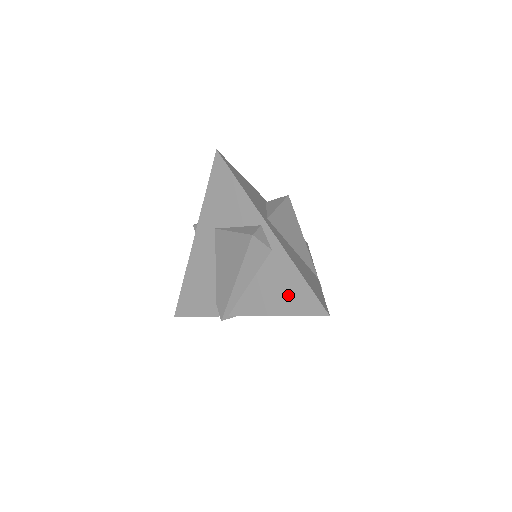
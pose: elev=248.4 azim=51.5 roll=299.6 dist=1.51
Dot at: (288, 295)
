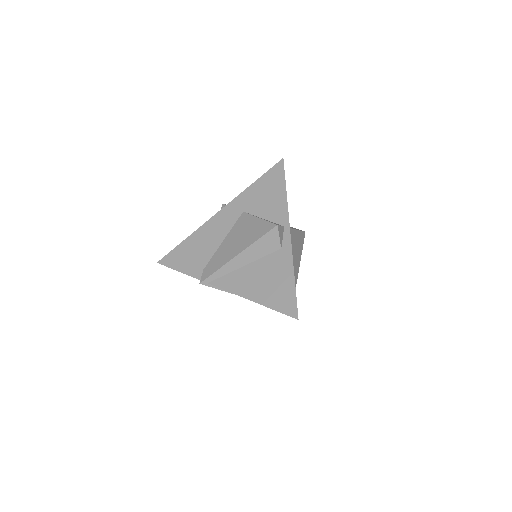
Dot at: (273, 288)
